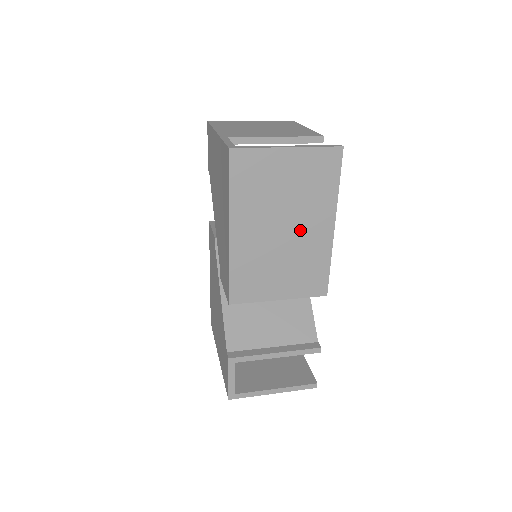
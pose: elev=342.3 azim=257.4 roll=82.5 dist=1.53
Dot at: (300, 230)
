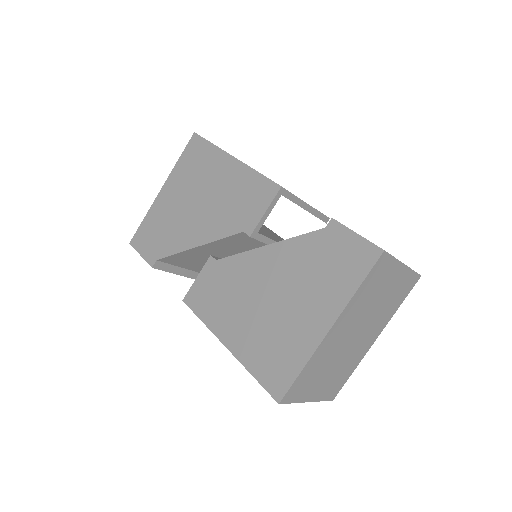
Dot at: occluded
